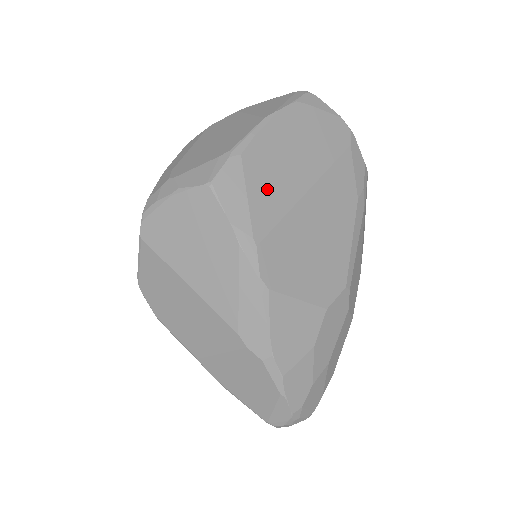
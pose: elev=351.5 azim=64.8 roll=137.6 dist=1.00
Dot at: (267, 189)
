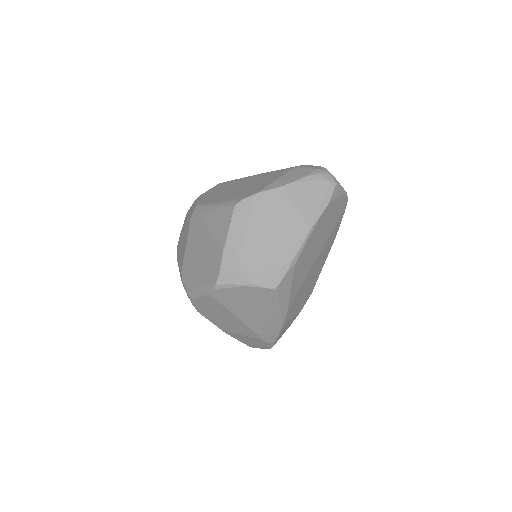
Dot at: (300, 275)
